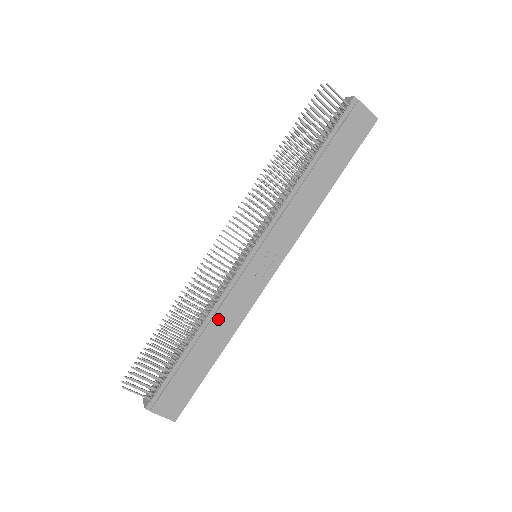
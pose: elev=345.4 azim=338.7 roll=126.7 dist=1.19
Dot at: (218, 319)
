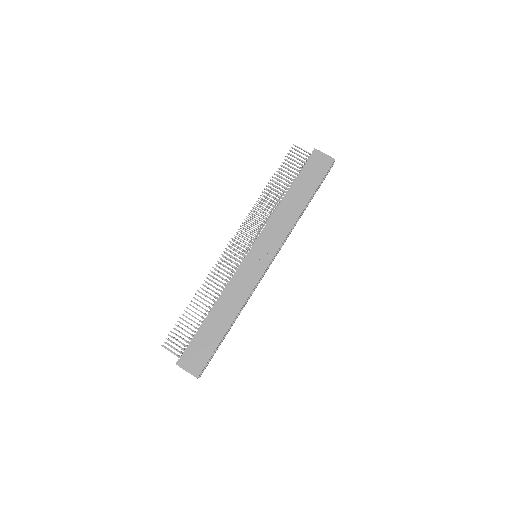
Dot at: (228, 298)
